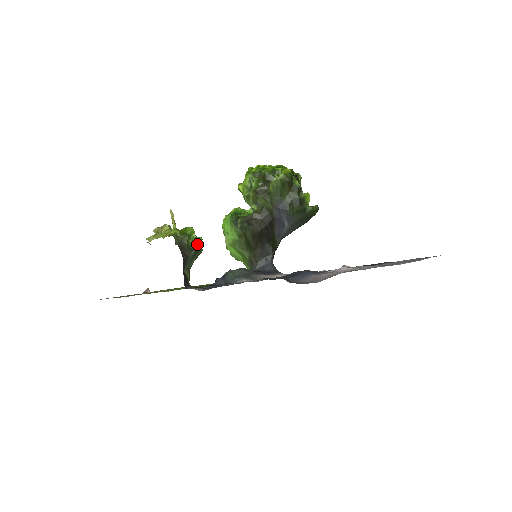
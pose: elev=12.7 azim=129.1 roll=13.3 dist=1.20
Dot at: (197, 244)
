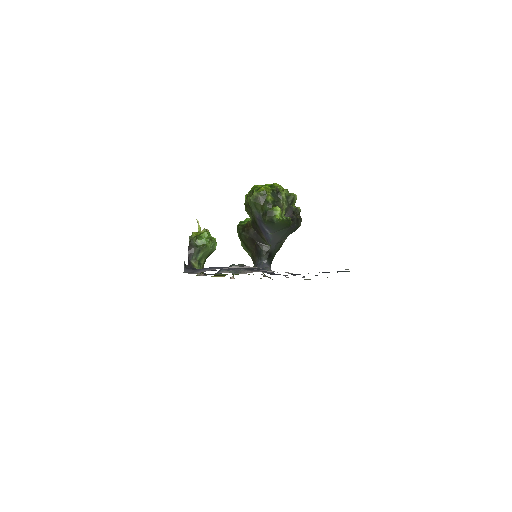
Dot at: (205, 243)
